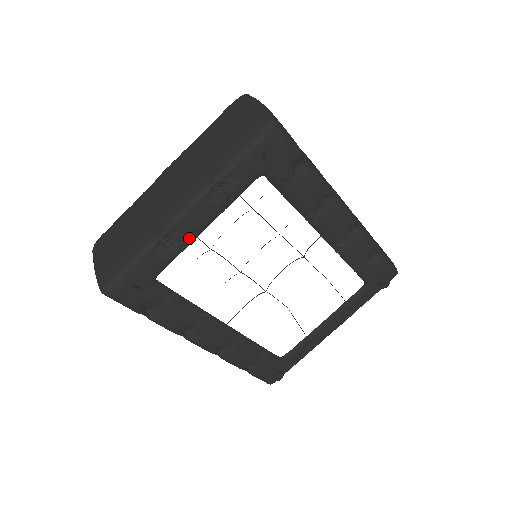
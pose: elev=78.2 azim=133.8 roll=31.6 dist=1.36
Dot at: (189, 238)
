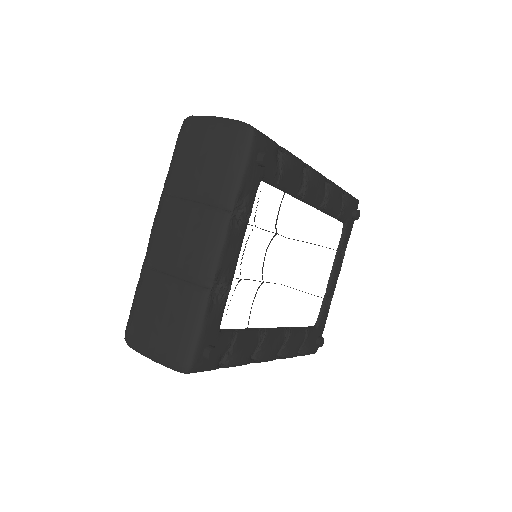
Dot at: (232, 273)
